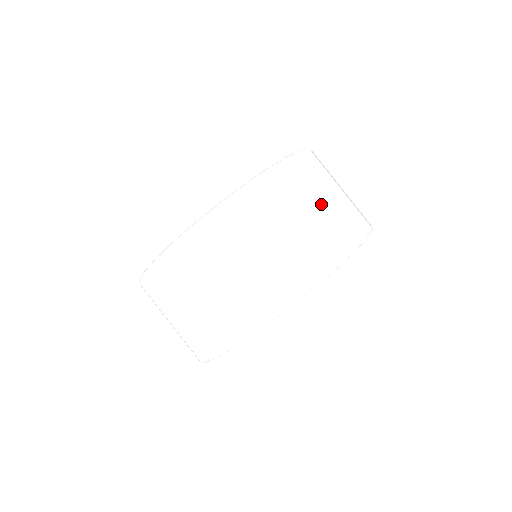
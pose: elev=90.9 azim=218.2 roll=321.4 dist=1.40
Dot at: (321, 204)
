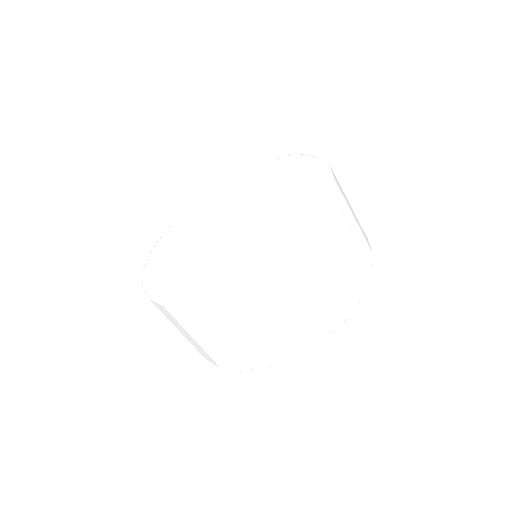
Dot at: (328, 279)
